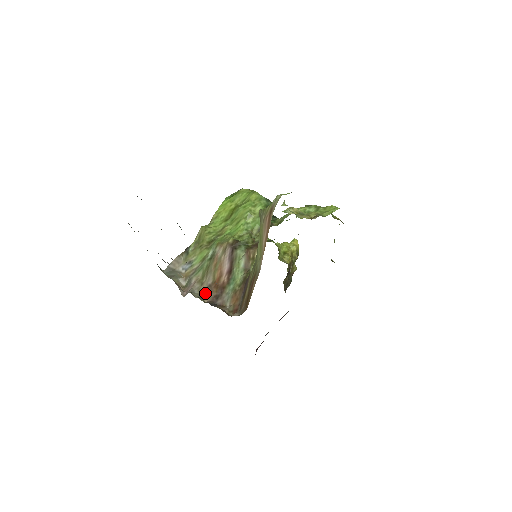
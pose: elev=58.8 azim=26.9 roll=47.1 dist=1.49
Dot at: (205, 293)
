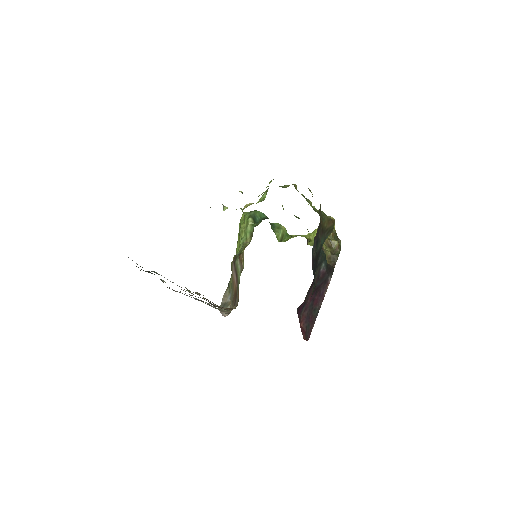
Dot at: (231, 305)
